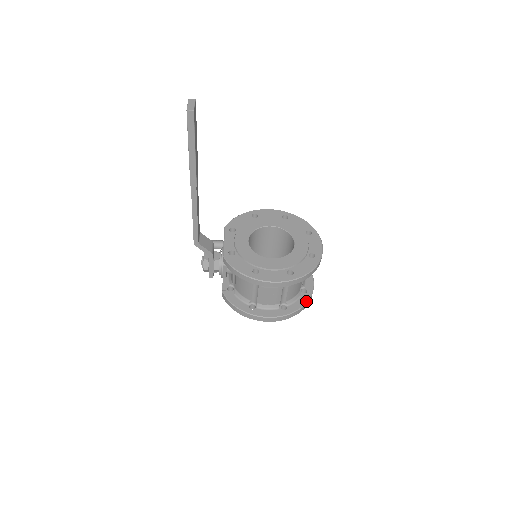
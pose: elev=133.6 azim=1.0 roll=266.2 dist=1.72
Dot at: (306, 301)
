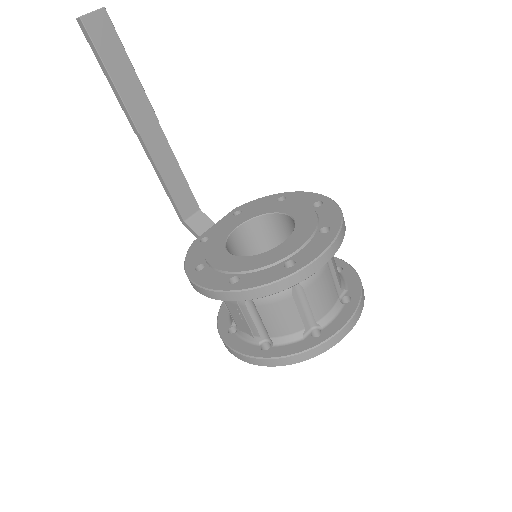
Dot at: (303, 349)
